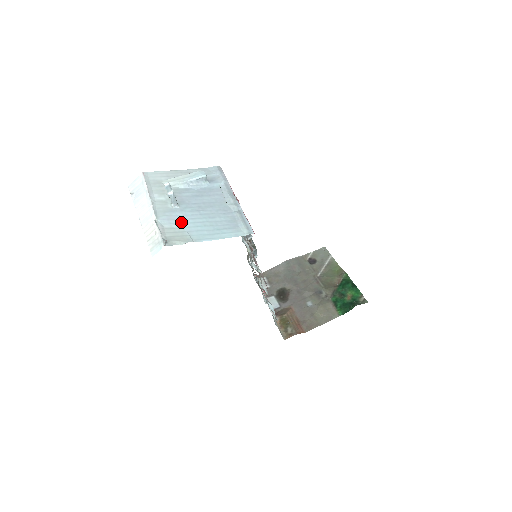
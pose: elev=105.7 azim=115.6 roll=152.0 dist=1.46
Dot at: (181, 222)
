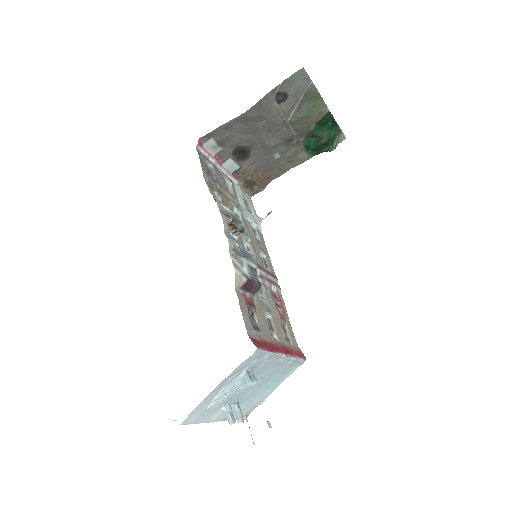
Dot at: (248, 403)
